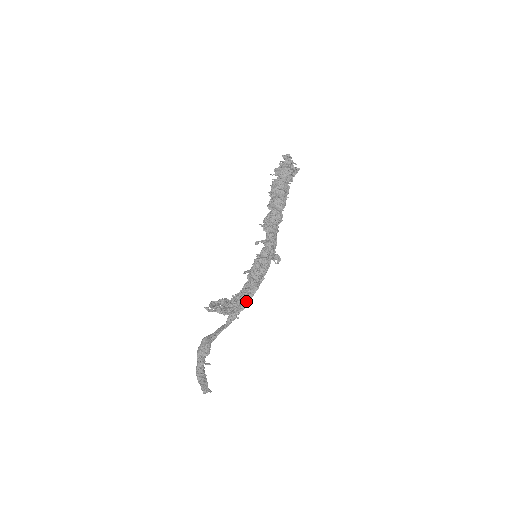
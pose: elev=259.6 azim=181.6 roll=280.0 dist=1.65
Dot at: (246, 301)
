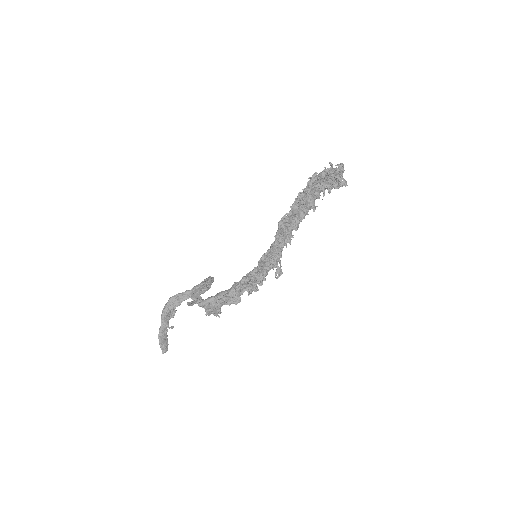
Dot at: occluded
